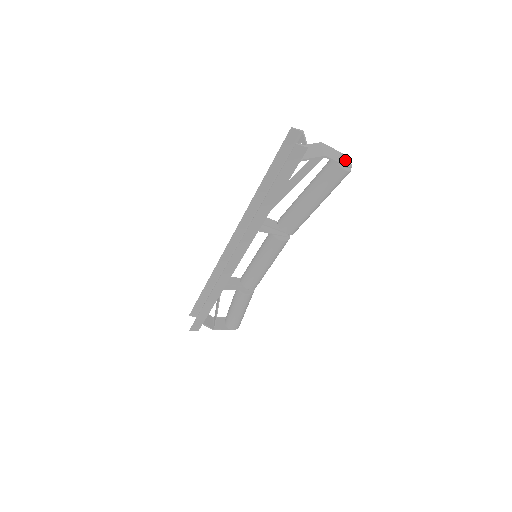
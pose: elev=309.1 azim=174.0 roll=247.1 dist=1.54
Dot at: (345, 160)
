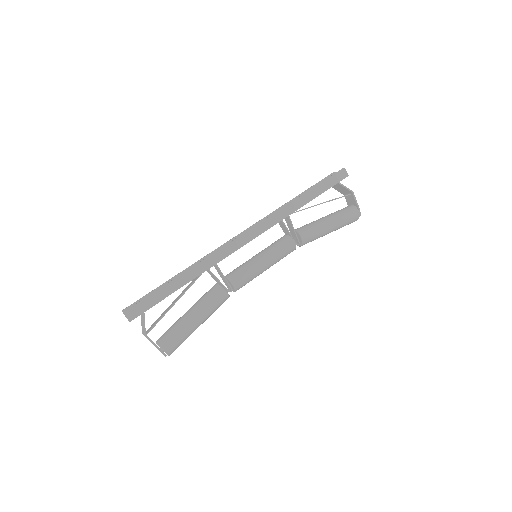
Dot at: occluded
